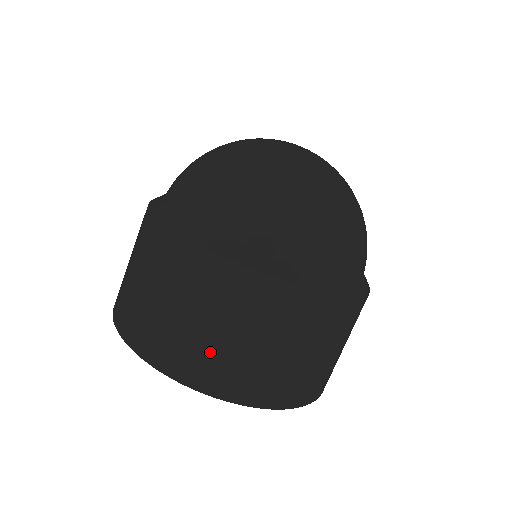
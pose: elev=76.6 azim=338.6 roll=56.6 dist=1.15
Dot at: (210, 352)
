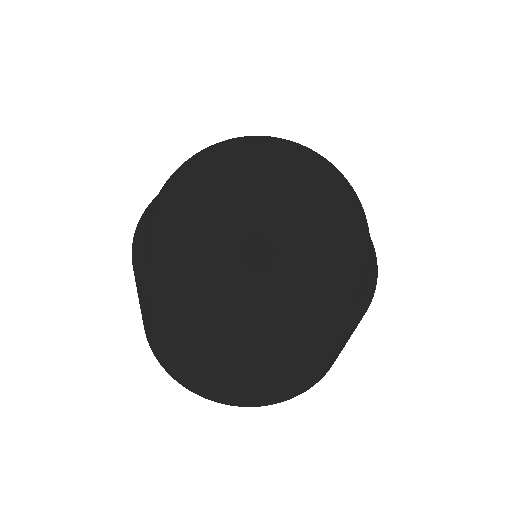
Dot at: (290, 389)
